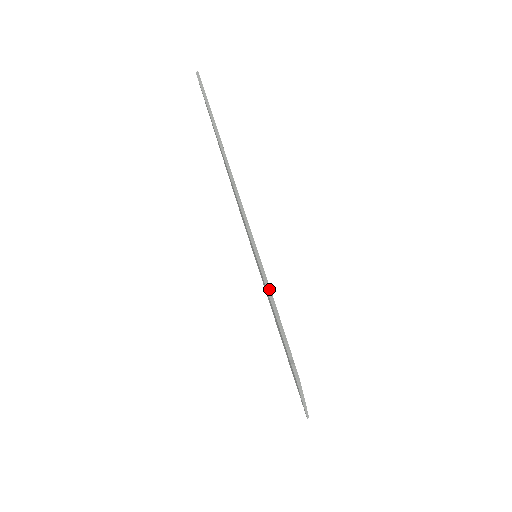
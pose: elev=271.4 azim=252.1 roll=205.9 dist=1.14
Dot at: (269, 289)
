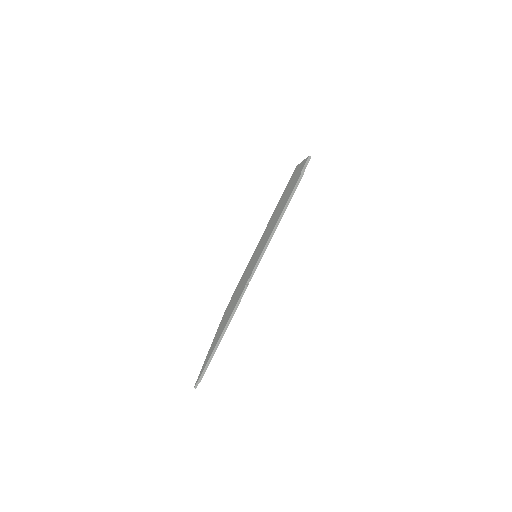
Dot at: occluded
